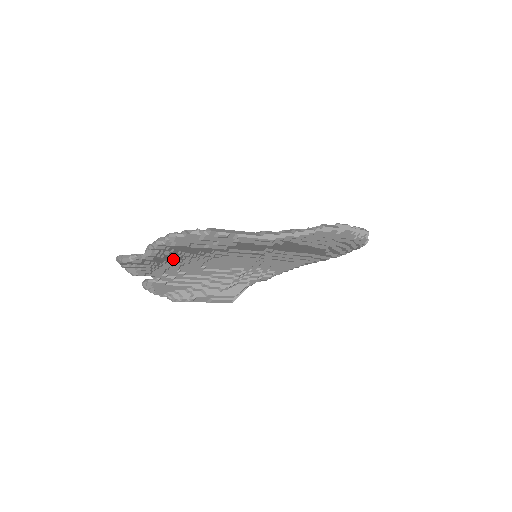
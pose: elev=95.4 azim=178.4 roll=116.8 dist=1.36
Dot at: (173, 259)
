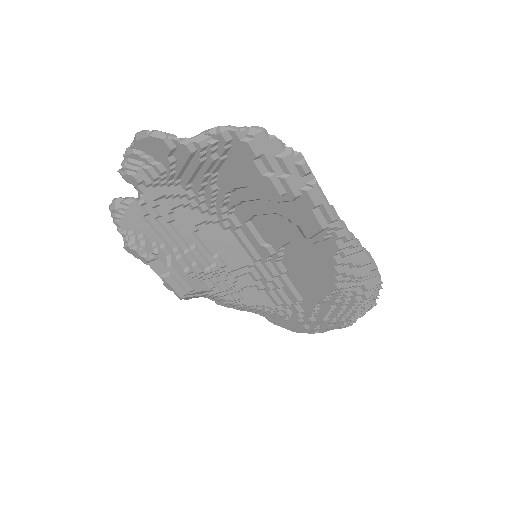
Dot at: (190, 185)
